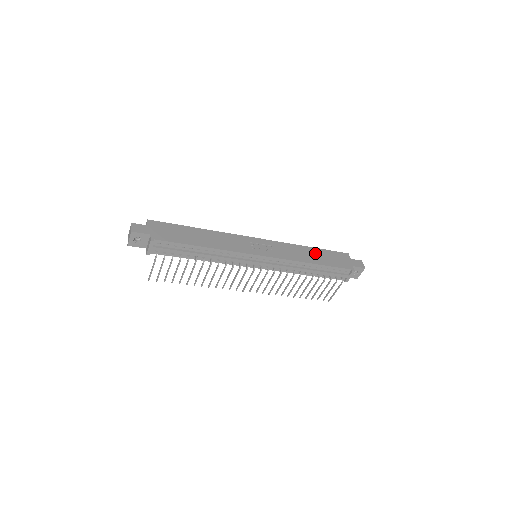
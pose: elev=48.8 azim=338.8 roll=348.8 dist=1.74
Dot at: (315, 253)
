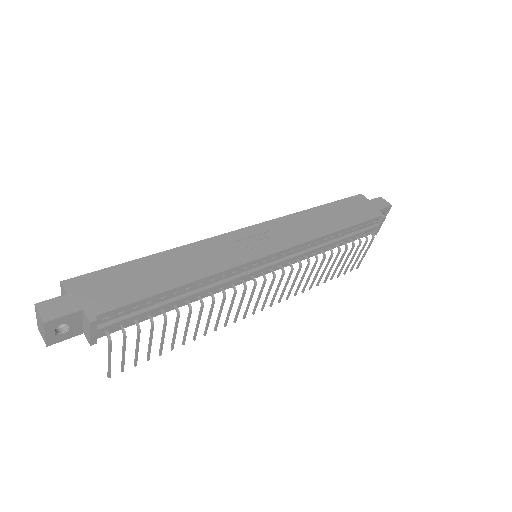
Dot at: (328, 213)
